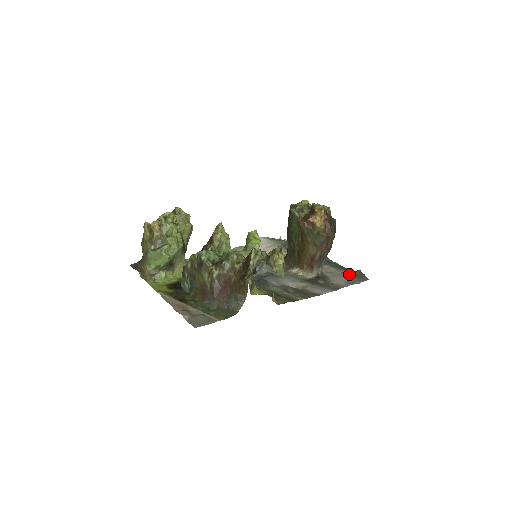
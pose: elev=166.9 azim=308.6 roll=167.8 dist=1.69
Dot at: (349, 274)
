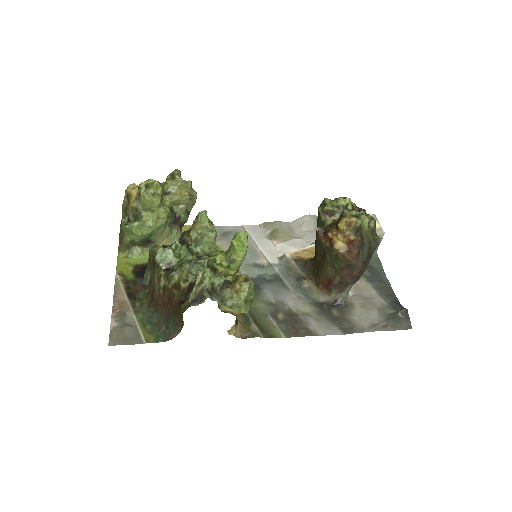
Dot at: (389, 309)
